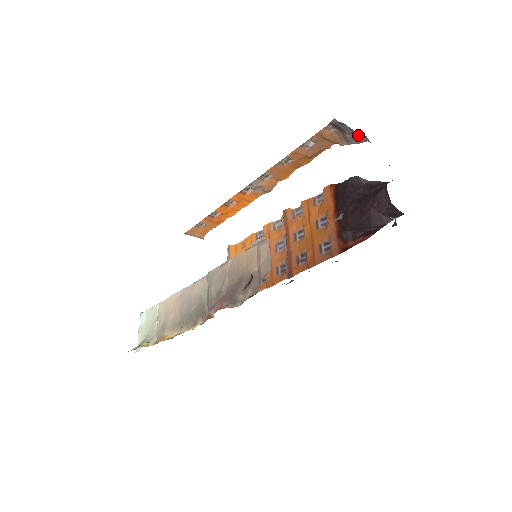
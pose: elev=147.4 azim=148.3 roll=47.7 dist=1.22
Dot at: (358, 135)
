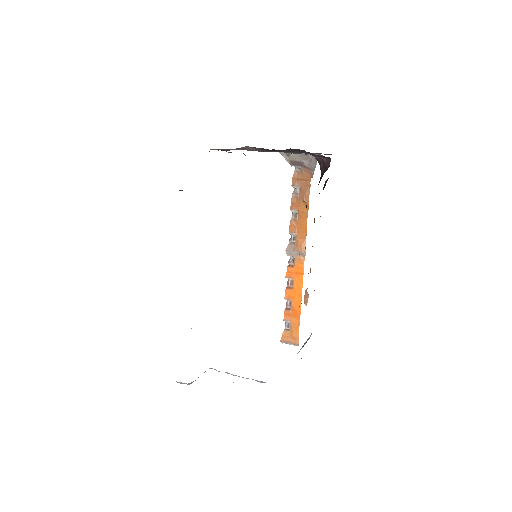
Dot at: (307, 157)
